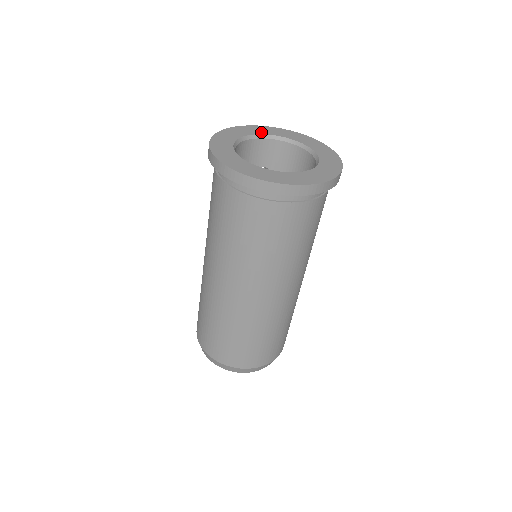
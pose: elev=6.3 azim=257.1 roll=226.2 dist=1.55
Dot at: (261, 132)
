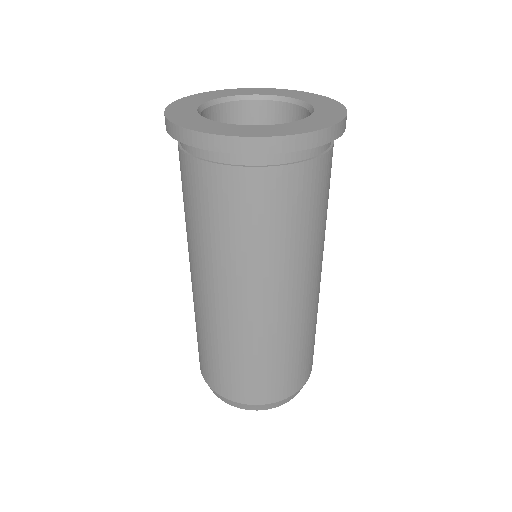
Dot at: (247, 93)
